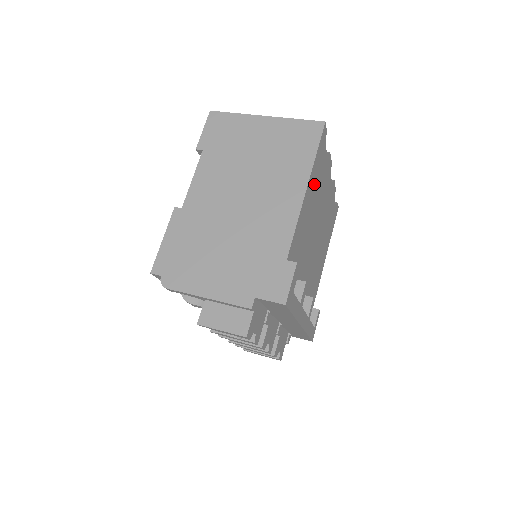
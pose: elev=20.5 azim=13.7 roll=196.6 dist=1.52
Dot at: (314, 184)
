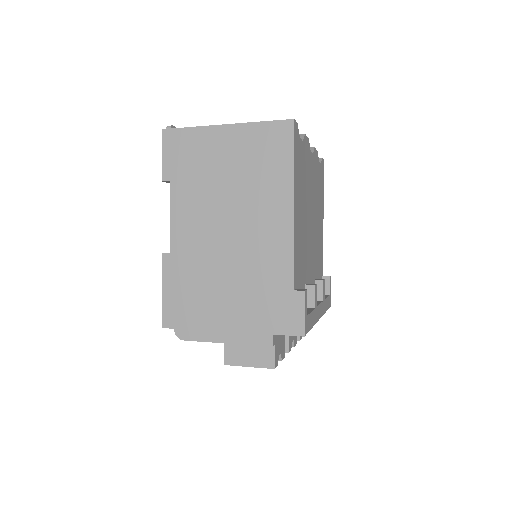
Dot at: (299, 188)
